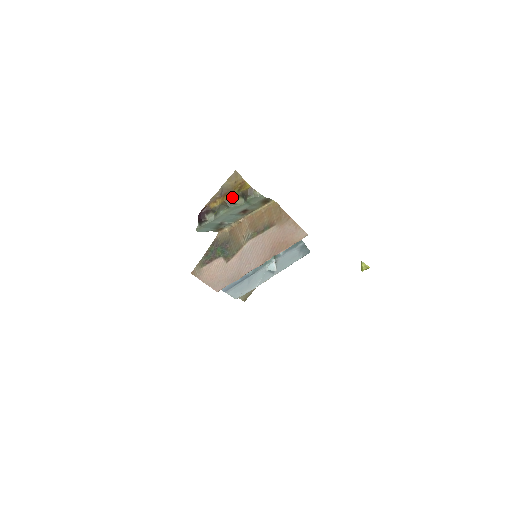
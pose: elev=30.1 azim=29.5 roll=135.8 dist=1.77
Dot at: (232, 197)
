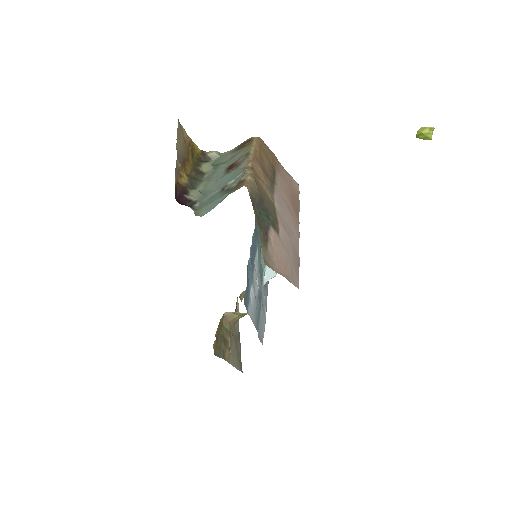
Dot at: (192, 167)
